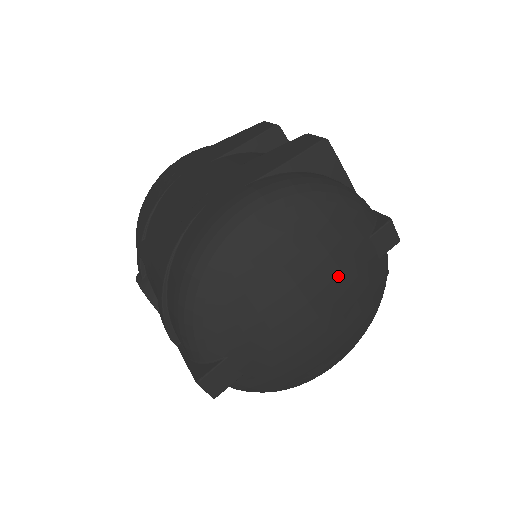
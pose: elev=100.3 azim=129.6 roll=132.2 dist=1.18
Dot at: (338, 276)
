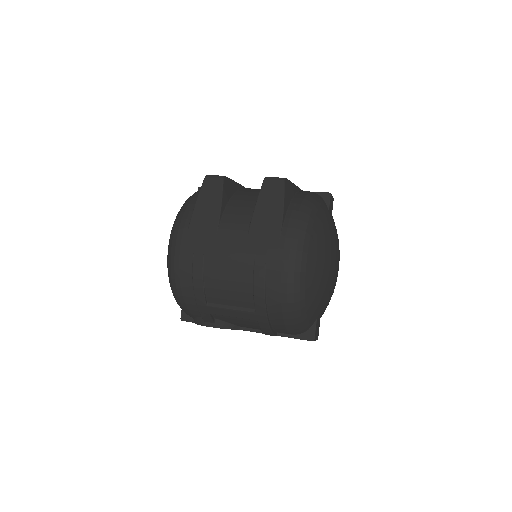
Dot at: (335, 242)
